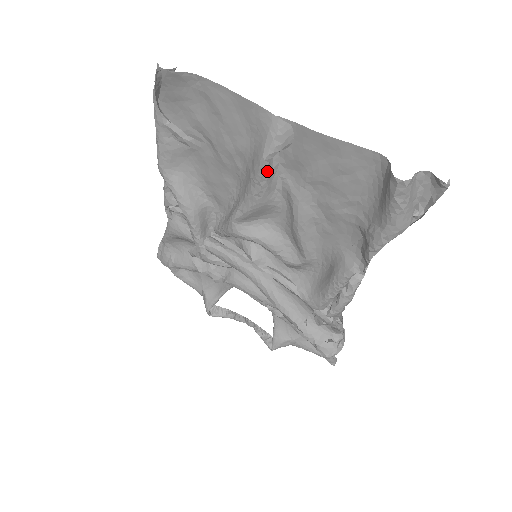
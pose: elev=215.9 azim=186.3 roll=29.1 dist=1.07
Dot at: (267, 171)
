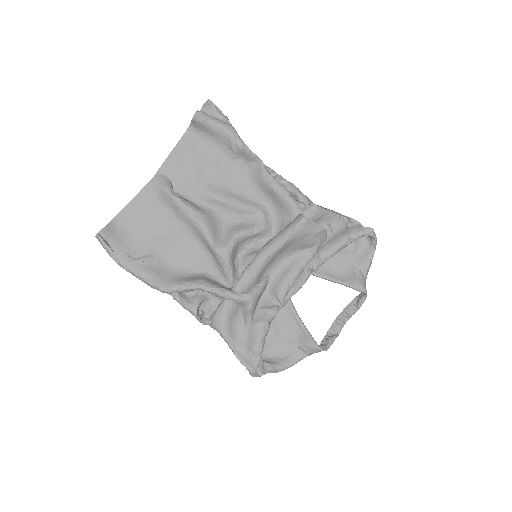
Dot at: (181, 198)
